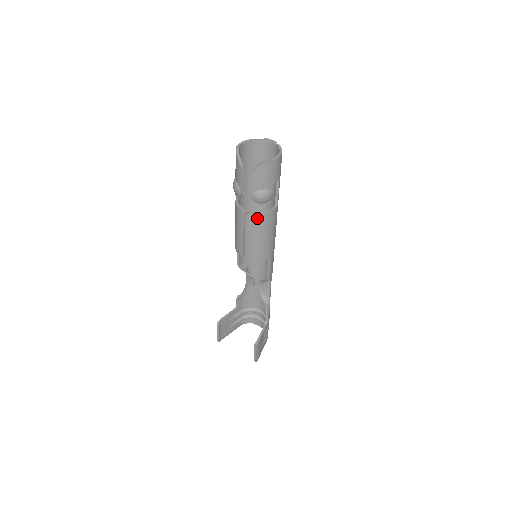
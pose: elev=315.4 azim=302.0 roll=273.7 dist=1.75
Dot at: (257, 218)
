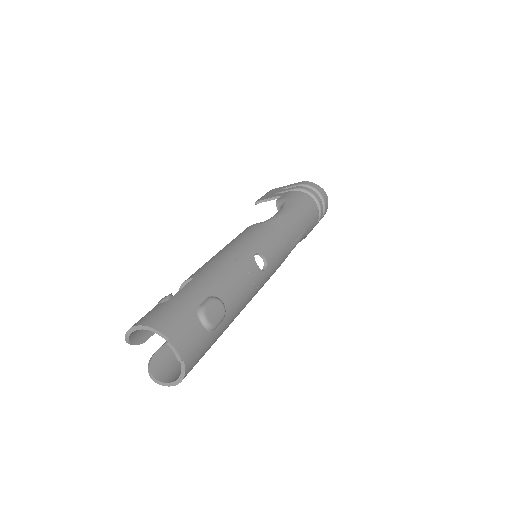
Dot at: occluded
